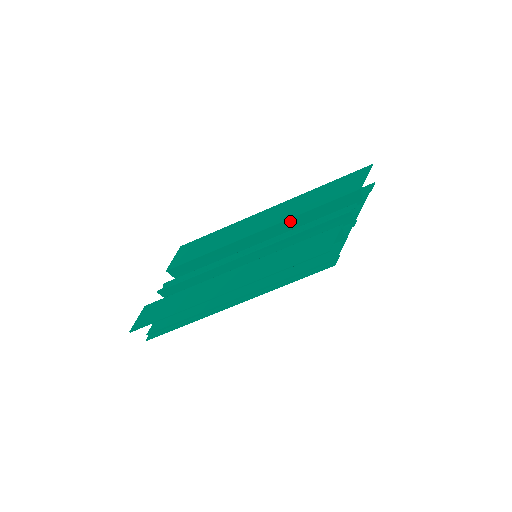
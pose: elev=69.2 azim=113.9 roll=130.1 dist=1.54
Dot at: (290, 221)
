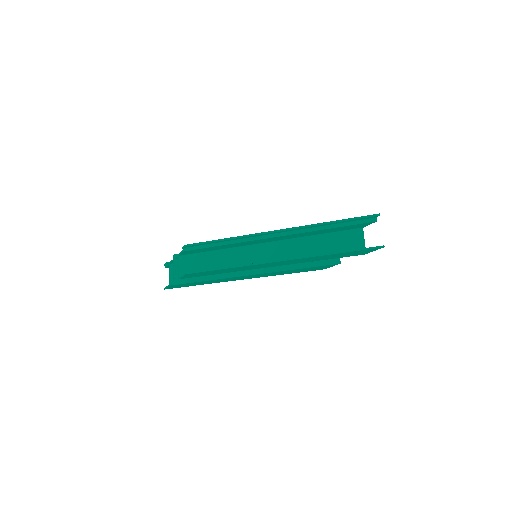
Dot at: occluded
